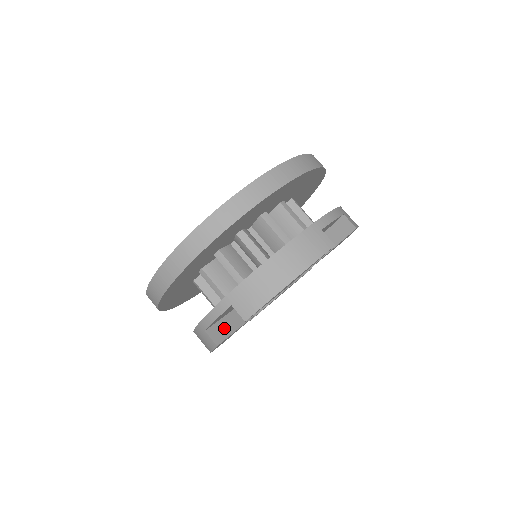
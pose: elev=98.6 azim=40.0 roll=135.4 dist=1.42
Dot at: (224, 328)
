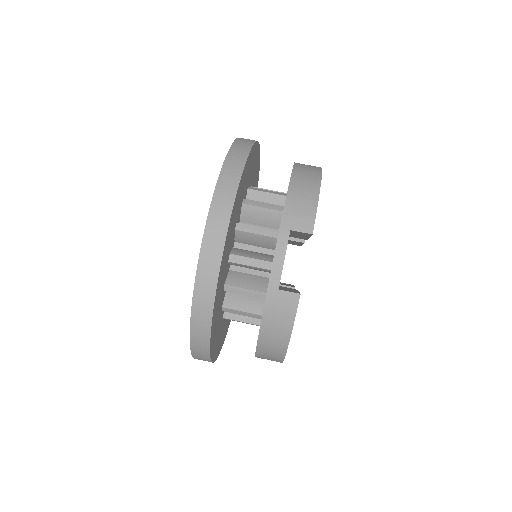
Dot at: (289, 290)
